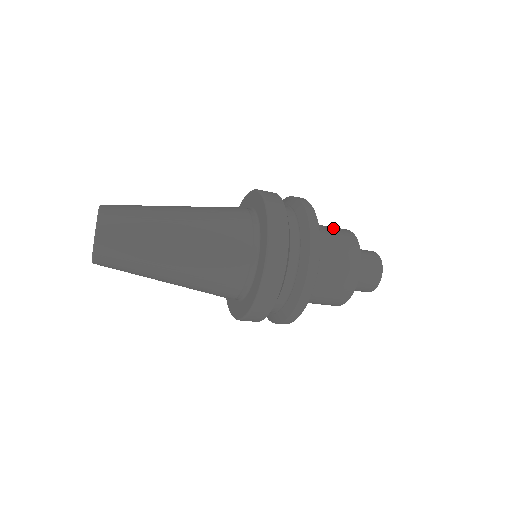
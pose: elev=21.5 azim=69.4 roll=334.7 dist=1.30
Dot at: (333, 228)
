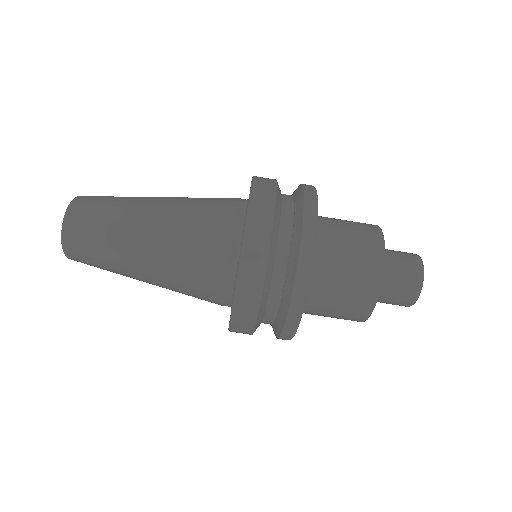
Dot at: (354, 223)
